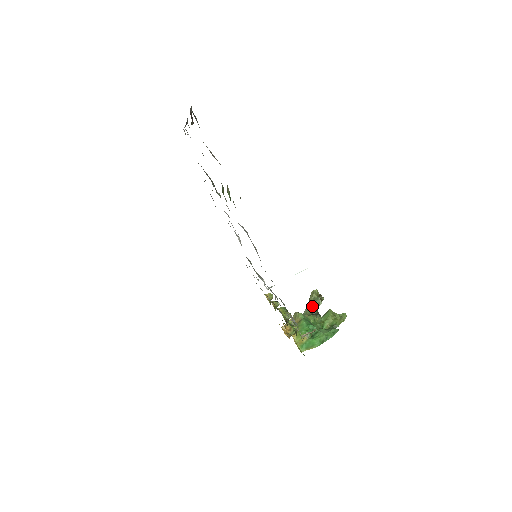
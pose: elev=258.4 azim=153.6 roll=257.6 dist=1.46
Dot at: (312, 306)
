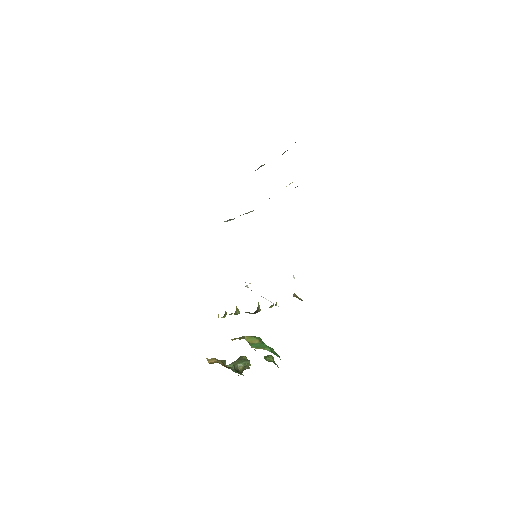
Dot at: (241, 361)
